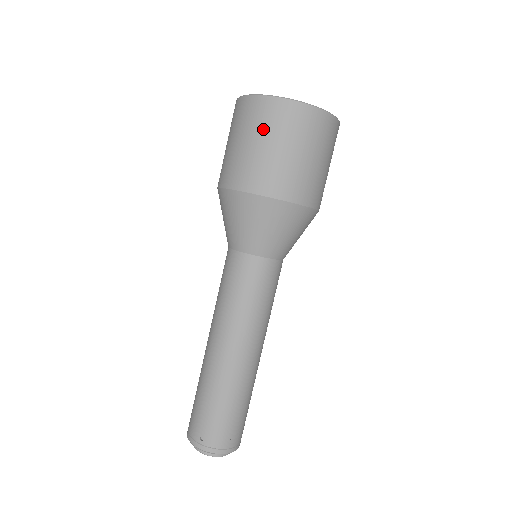
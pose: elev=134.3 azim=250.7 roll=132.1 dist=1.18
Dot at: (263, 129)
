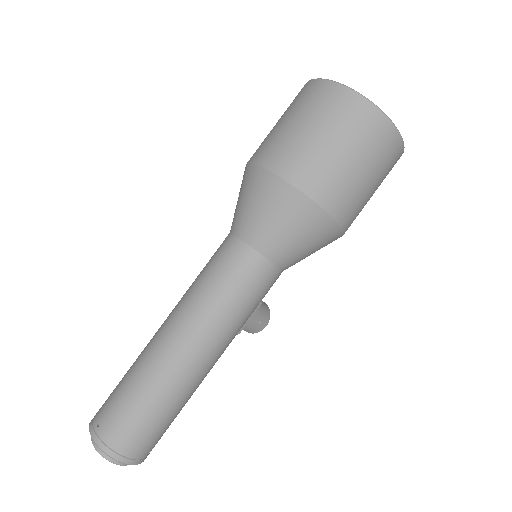
Dot at: (305, 109)
